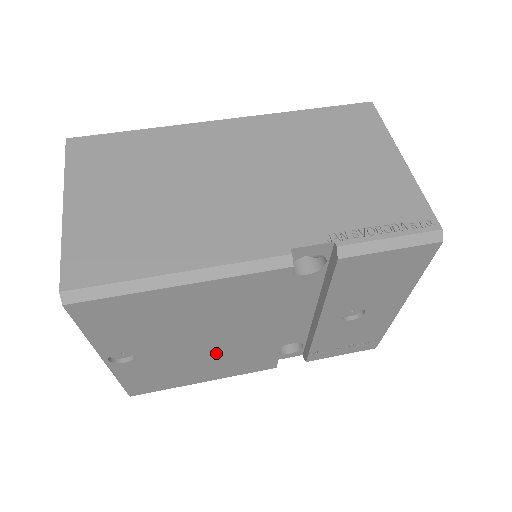
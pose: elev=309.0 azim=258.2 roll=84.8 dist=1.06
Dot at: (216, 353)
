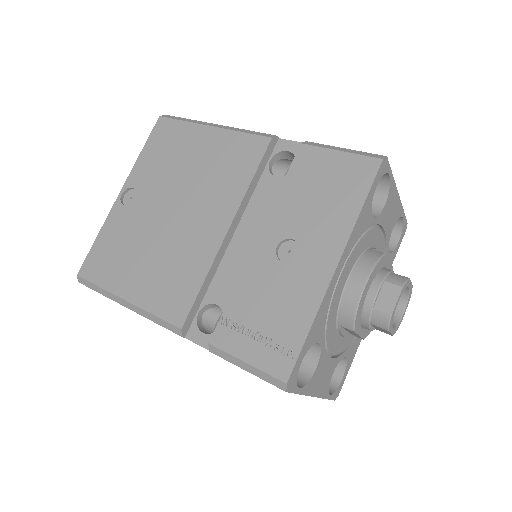
Dot at: (168, 240)
